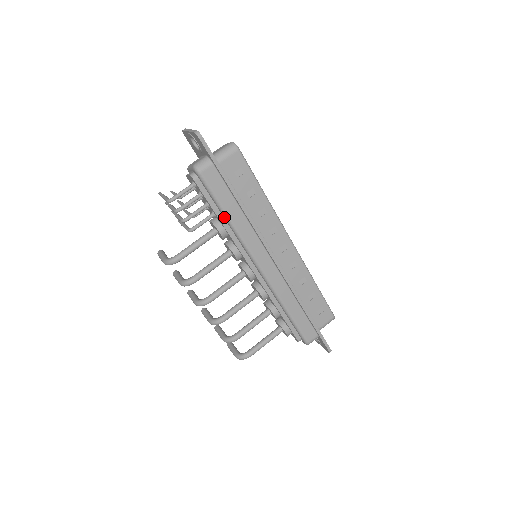
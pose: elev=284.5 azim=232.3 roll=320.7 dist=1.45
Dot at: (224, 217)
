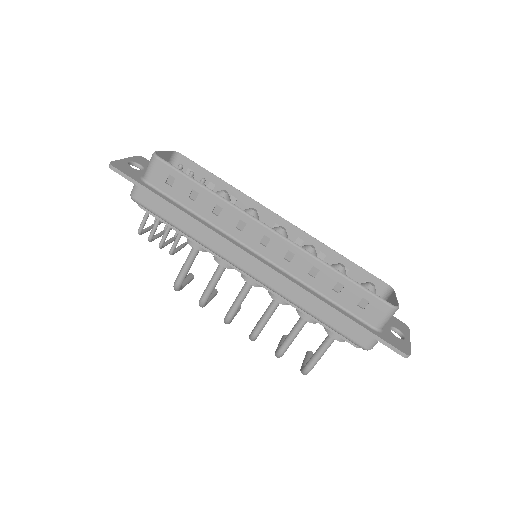
Dot at: (181, 231)
